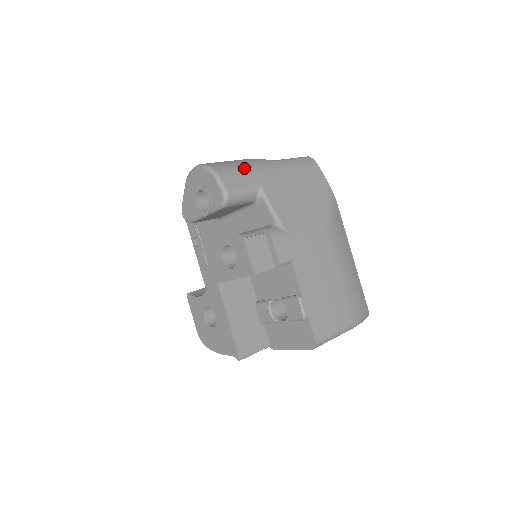
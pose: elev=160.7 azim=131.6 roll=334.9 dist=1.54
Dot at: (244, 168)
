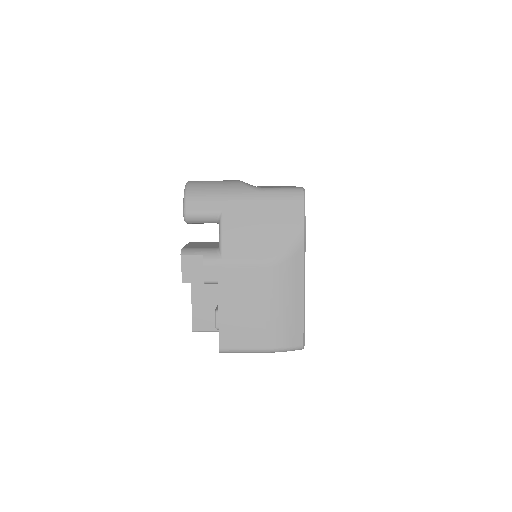
Dot at: (215, 194)
